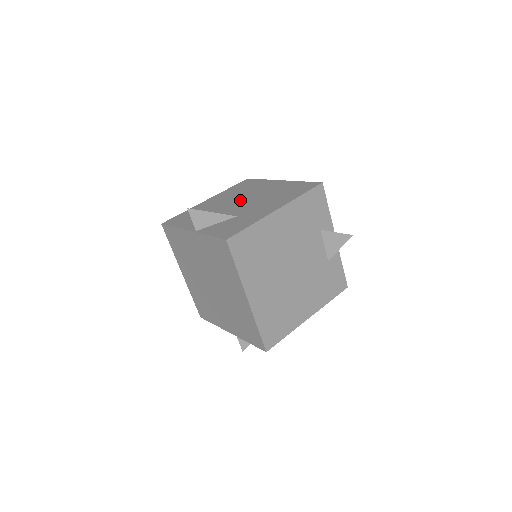
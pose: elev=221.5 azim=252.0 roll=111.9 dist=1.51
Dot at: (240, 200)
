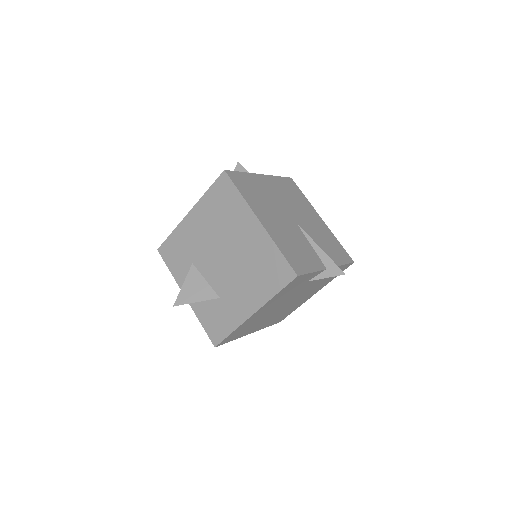
Dot at: (220, 251)
